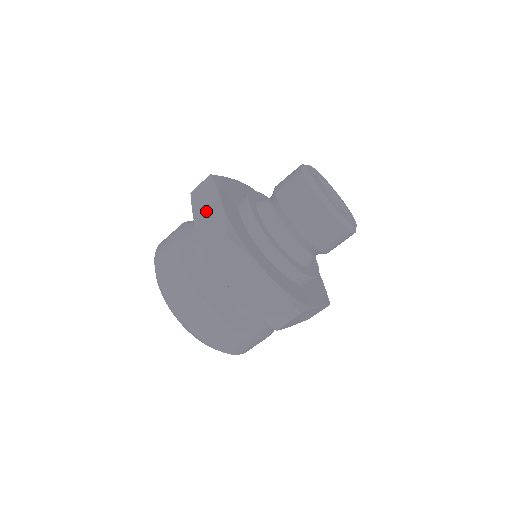
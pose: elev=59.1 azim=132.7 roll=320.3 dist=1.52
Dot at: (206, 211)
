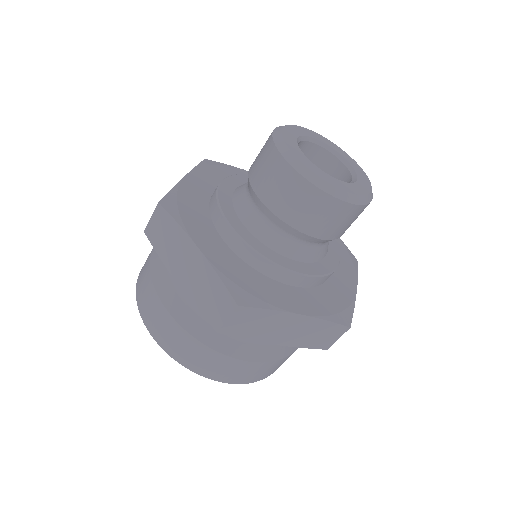
Dot at: (182, 262)
